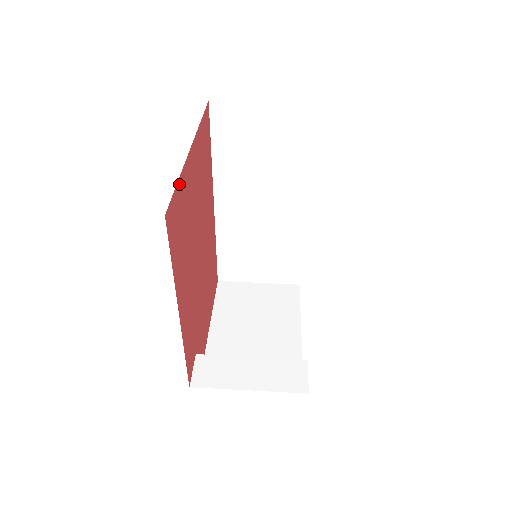
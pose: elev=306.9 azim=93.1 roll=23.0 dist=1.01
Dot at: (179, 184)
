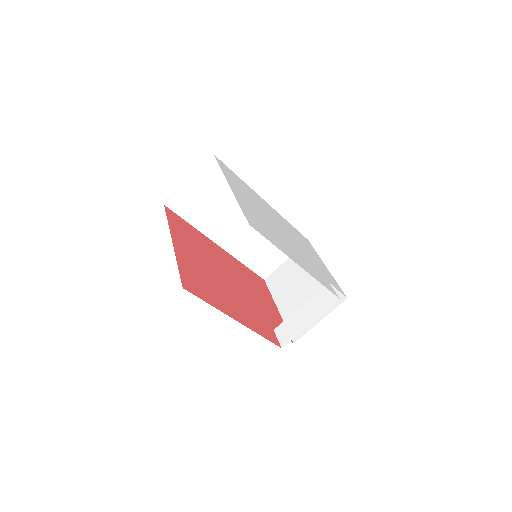
Dot at: (180, 266)
